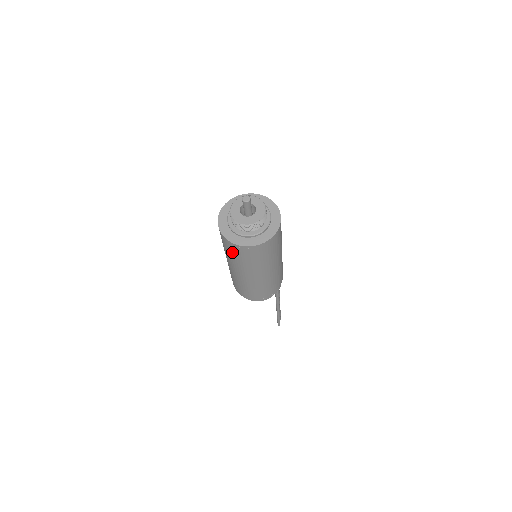
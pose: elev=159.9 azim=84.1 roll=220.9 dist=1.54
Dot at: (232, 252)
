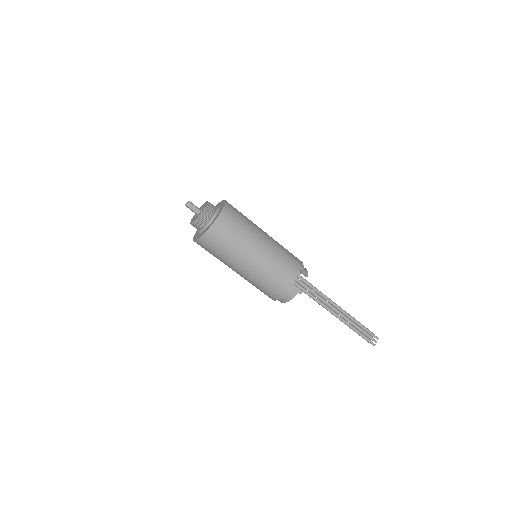
Dot at: occluded
